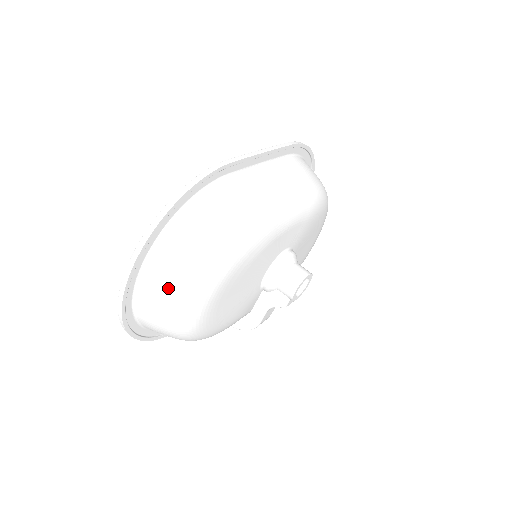
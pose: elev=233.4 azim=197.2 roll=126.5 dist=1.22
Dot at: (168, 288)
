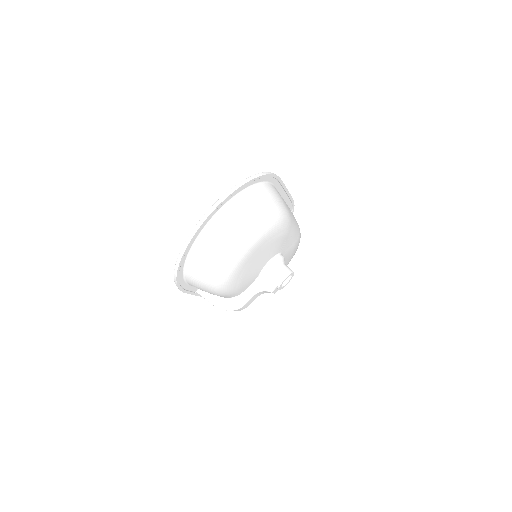
Dot at: (236, 224)
